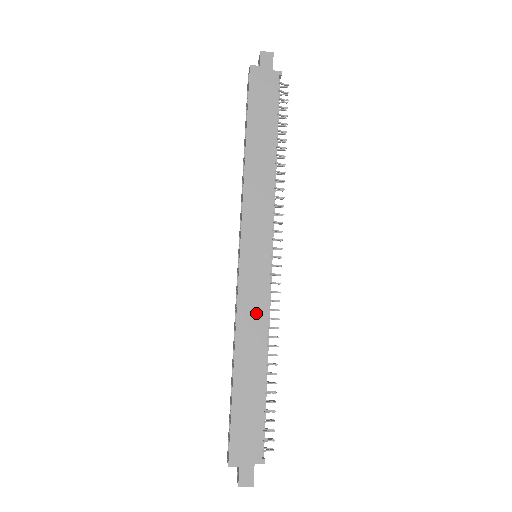
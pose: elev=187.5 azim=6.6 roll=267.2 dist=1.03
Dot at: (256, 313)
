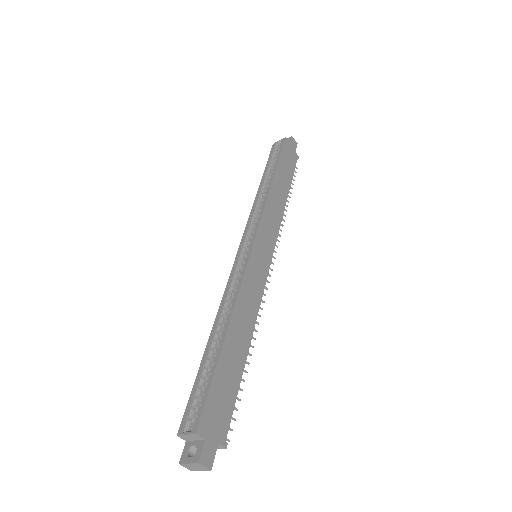
Dot at: (253, 297)
